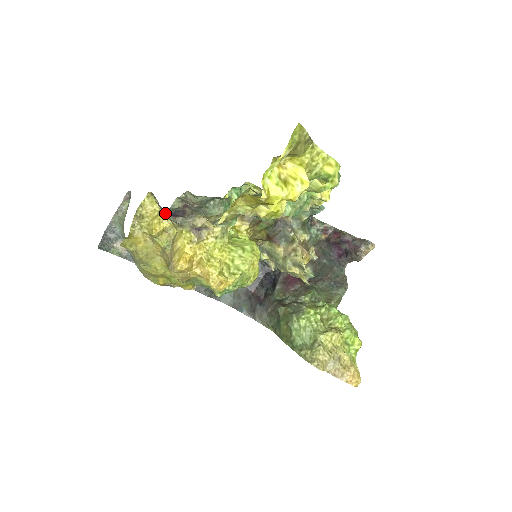
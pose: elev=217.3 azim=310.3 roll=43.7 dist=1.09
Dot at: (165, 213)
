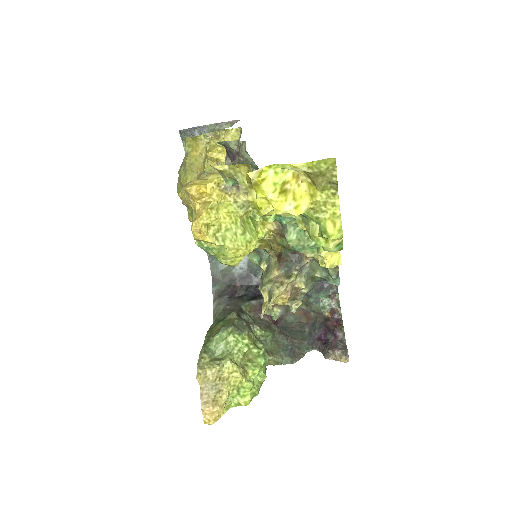
Dot at: (221, 142)
